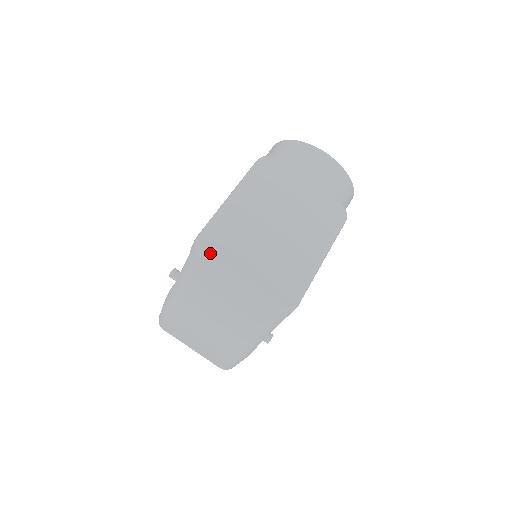
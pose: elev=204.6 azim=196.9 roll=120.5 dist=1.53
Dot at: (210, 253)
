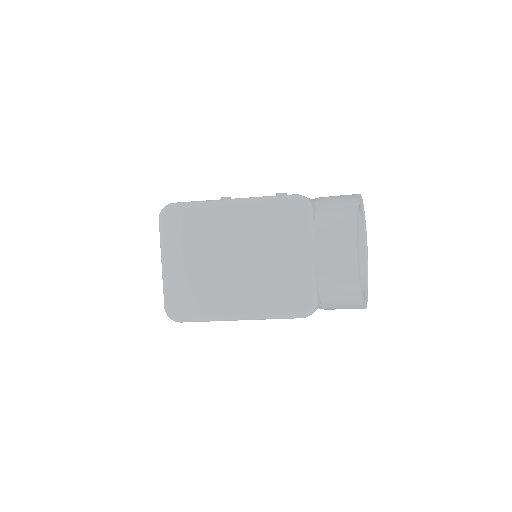
Dot at: (164, 224)
